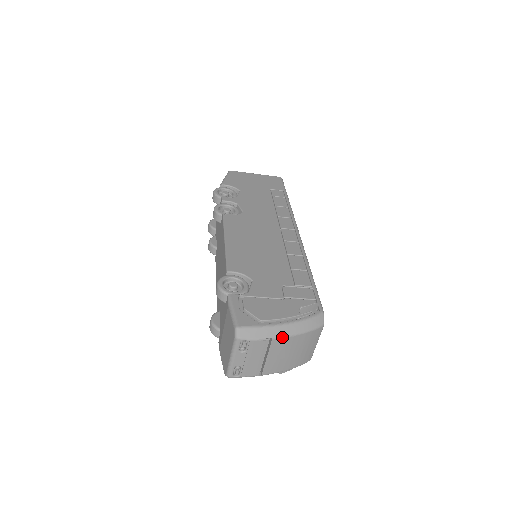
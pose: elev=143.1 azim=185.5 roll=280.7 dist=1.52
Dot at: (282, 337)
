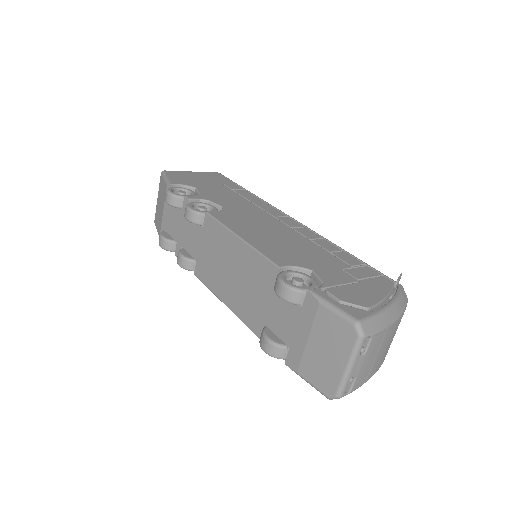
Dot at: (394, 321)
